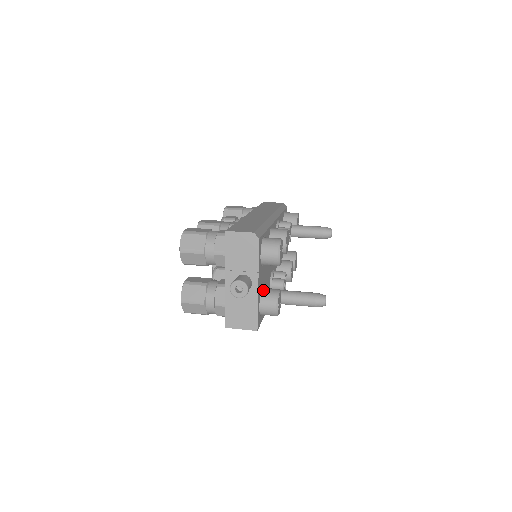
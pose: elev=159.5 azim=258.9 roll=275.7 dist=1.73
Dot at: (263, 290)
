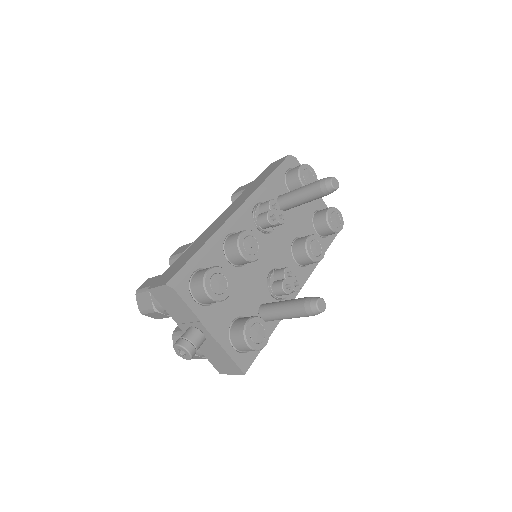
Dot at: (232, 326)
